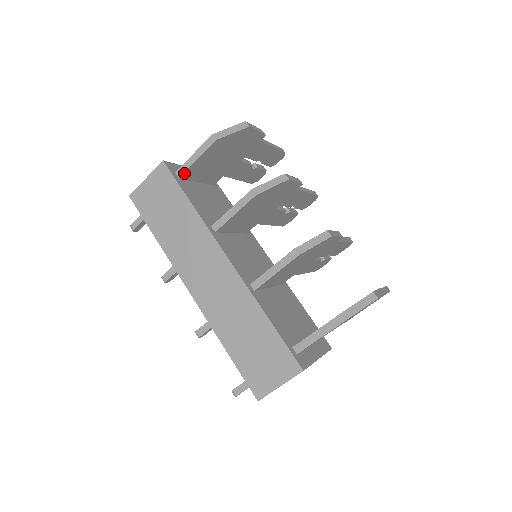
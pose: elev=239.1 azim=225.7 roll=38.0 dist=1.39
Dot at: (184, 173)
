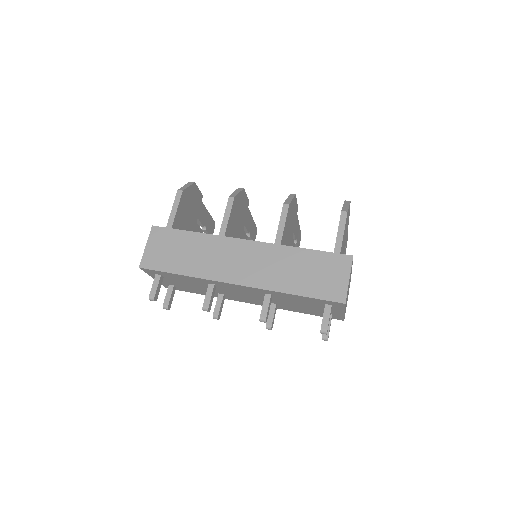
Dot at: (172, 225)
